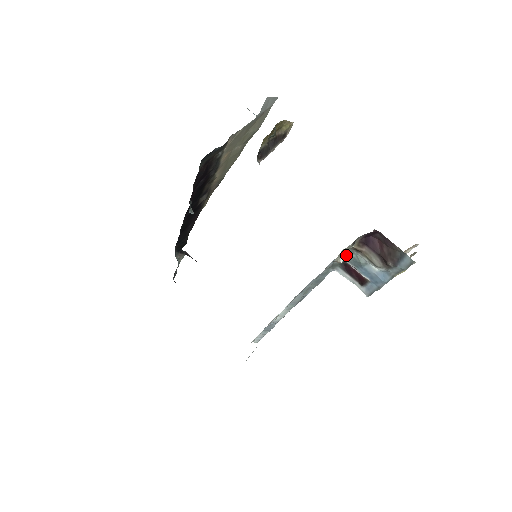
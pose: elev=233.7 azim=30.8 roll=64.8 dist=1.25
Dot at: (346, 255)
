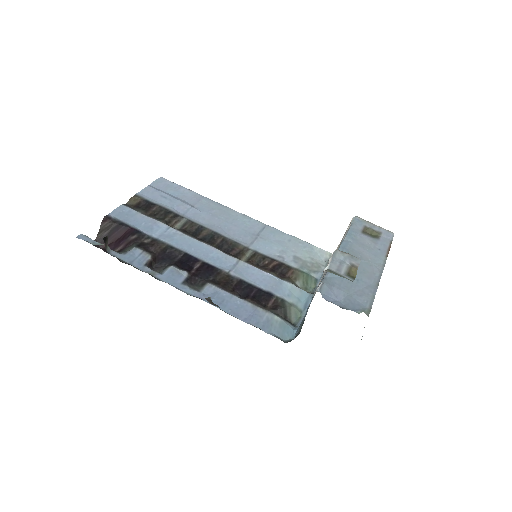
Dot at: occluded
